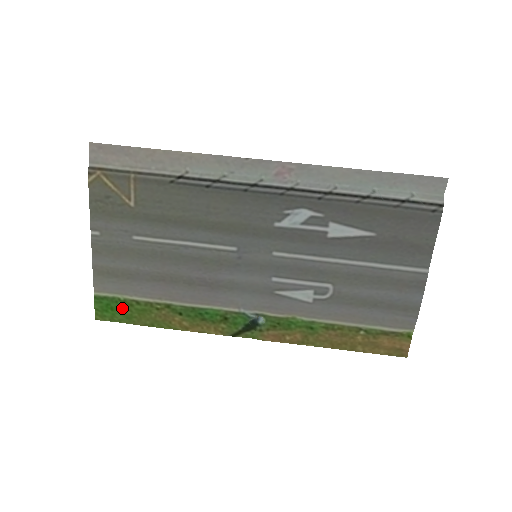
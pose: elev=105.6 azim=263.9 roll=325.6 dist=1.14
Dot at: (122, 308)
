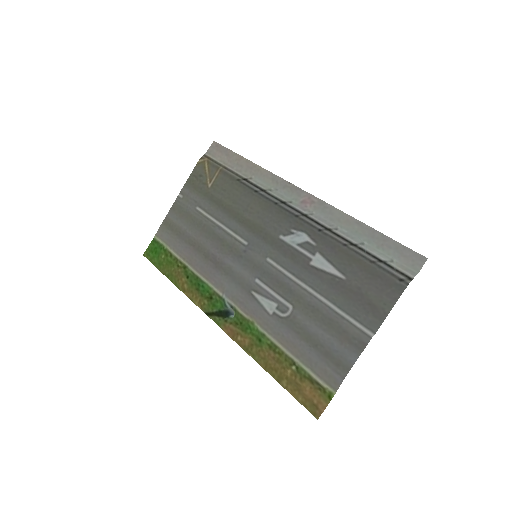
Dot at: (161, 255)
